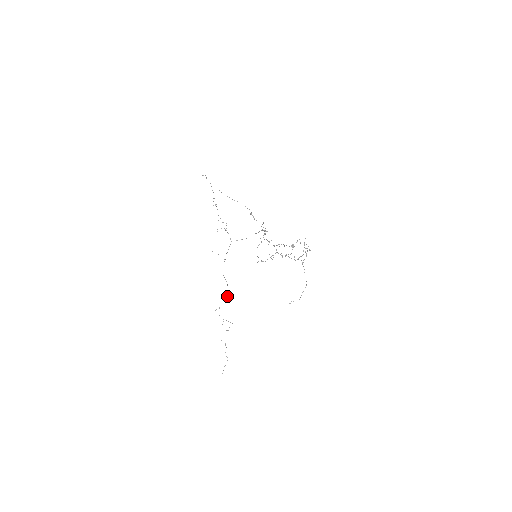
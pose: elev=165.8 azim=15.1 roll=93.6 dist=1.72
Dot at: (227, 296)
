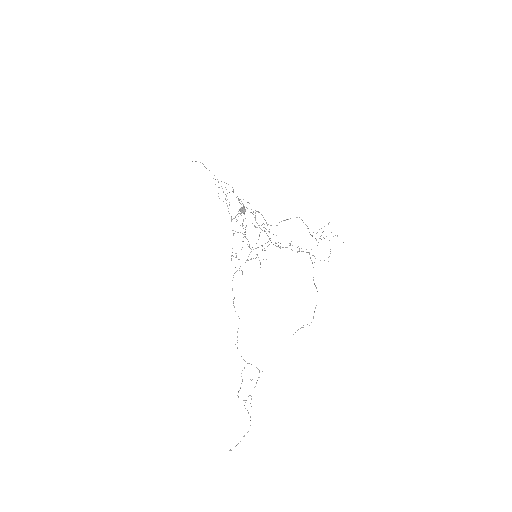
Dot at: occluded
